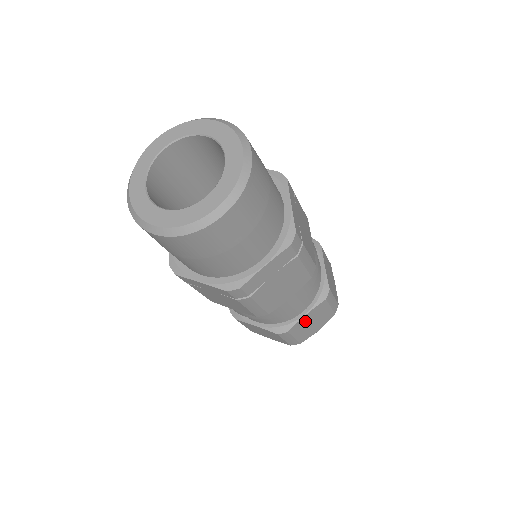
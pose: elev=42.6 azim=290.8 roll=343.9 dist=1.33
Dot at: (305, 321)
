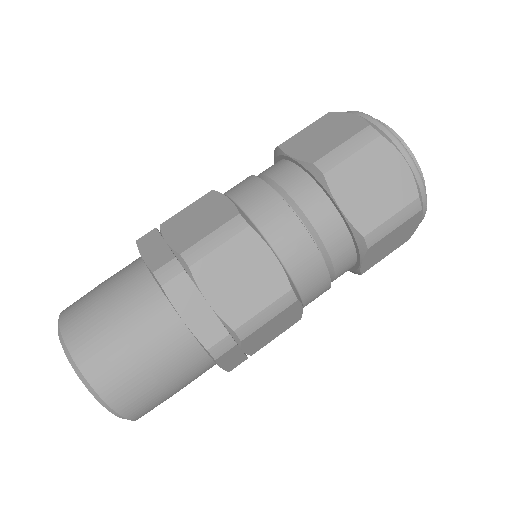
Dot at: (373, 258)
